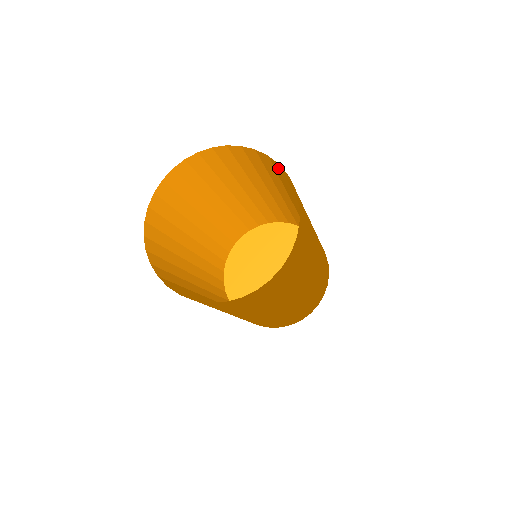
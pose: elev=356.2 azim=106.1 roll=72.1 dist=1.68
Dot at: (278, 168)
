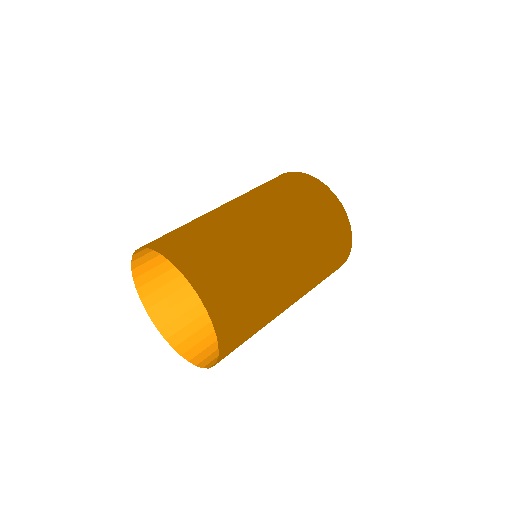
Dot at: (171, 245)
